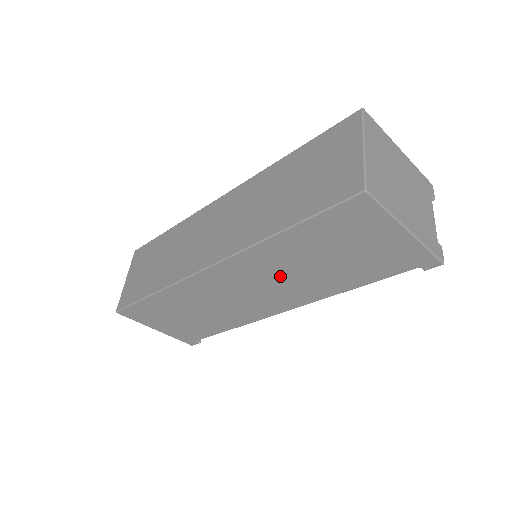
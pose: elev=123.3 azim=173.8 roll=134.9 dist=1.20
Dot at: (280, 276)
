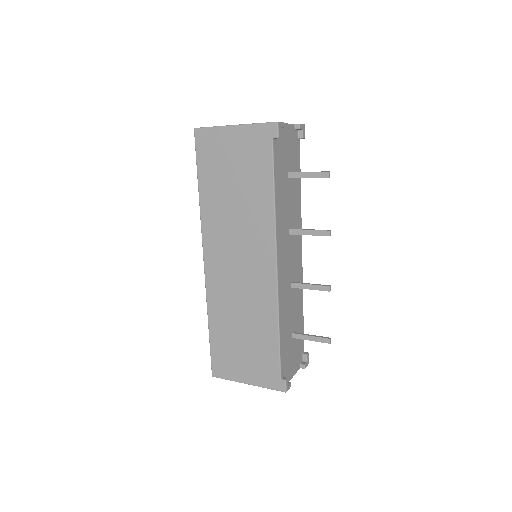
Dot at: (234, 229)
